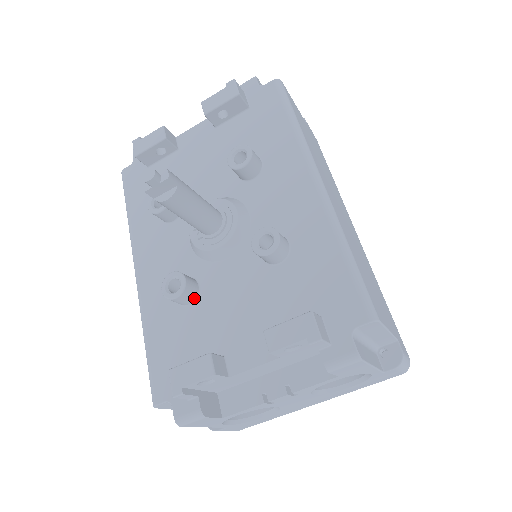
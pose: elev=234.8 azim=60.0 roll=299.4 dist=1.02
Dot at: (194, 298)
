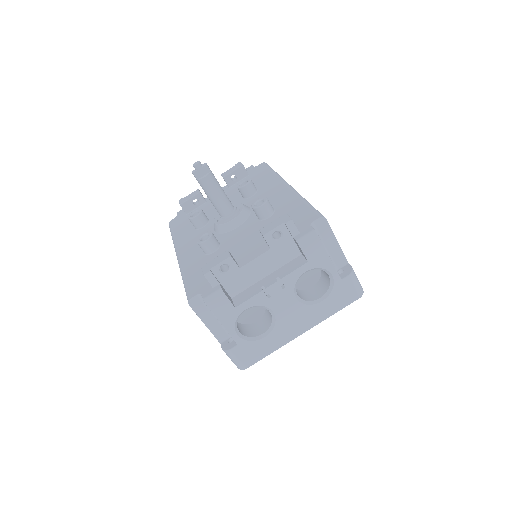
Dot at: (217, 247)
